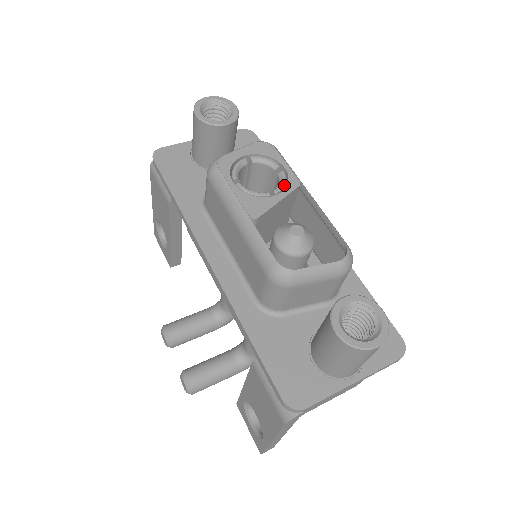
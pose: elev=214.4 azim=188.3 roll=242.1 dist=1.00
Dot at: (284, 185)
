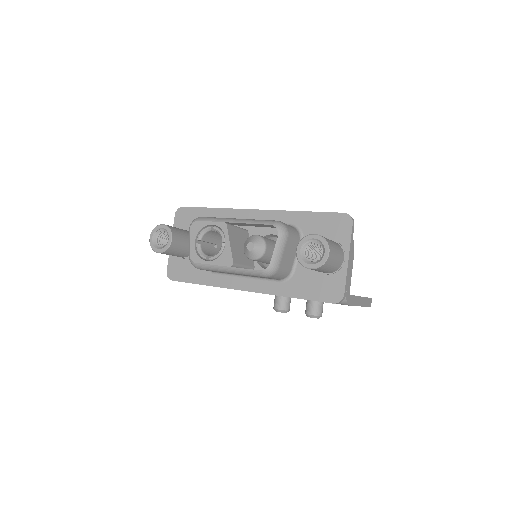
Dot at: (222, 233)
